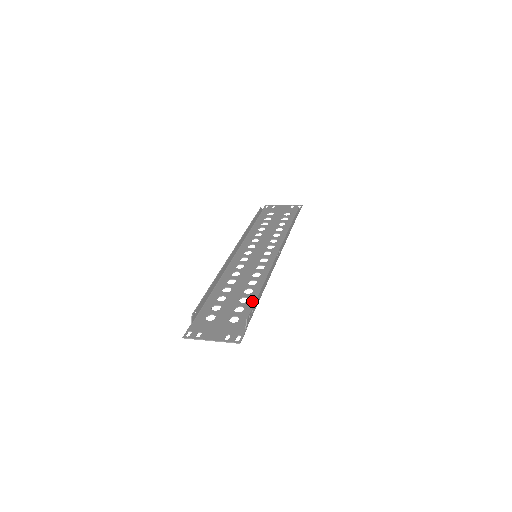
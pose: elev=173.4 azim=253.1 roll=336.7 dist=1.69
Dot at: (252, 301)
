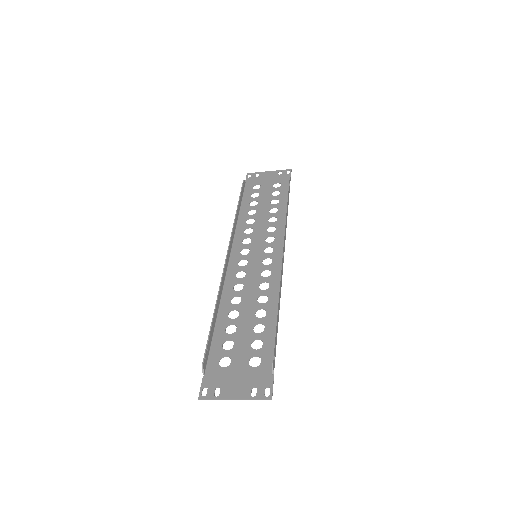
Dot at: (269, 329)
